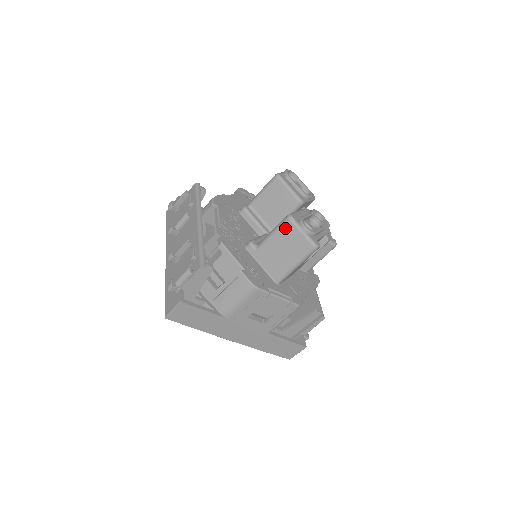
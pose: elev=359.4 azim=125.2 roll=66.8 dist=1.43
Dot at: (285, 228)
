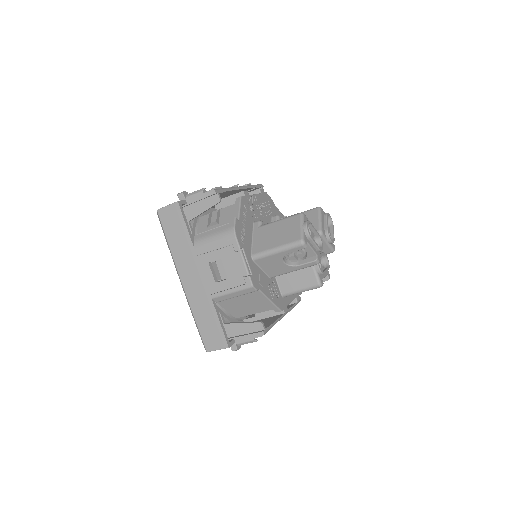
Dot at: (292, 219)
